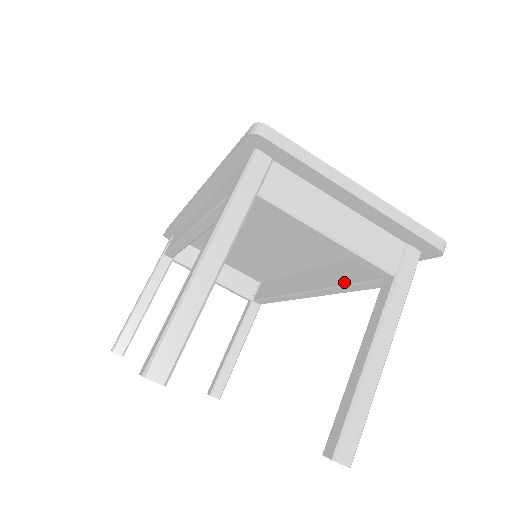
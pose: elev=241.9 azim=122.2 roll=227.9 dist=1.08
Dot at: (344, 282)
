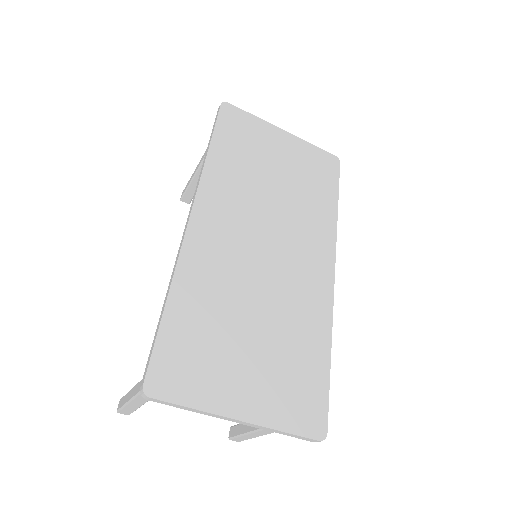
Dot at: occluded
